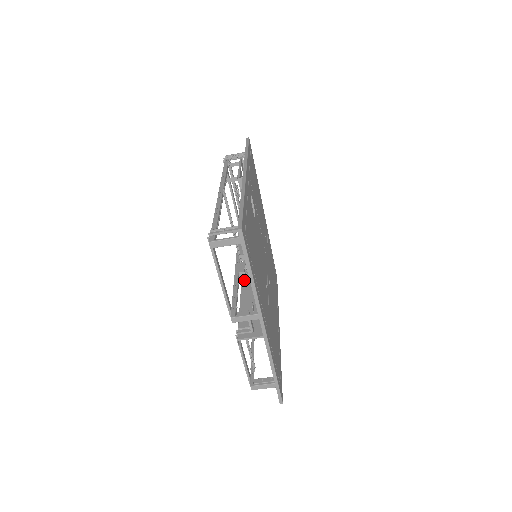
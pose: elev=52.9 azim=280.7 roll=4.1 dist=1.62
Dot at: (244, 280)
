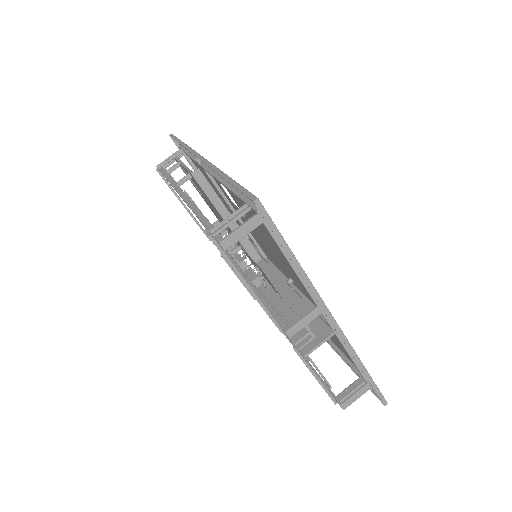
Dot at: occluded
